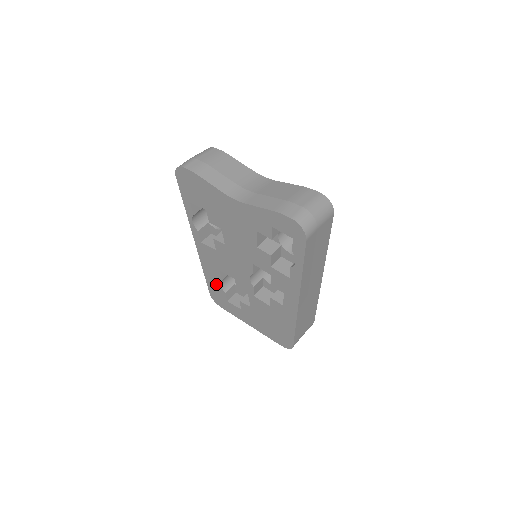
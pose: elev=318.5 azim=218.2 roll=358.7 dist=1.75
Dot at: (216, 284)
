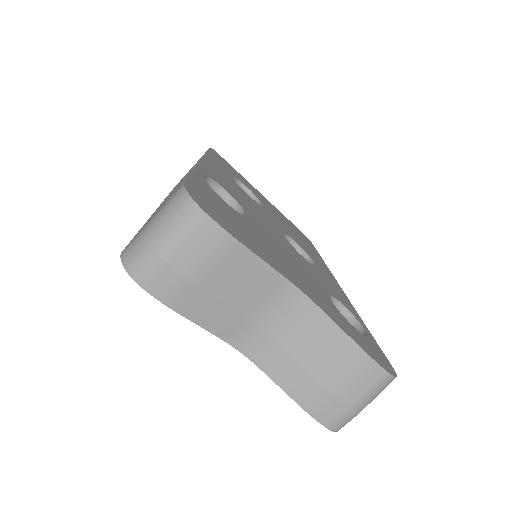
Dot at: occluded
